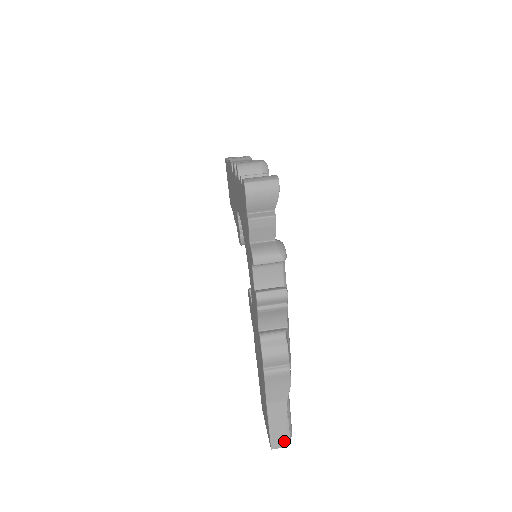
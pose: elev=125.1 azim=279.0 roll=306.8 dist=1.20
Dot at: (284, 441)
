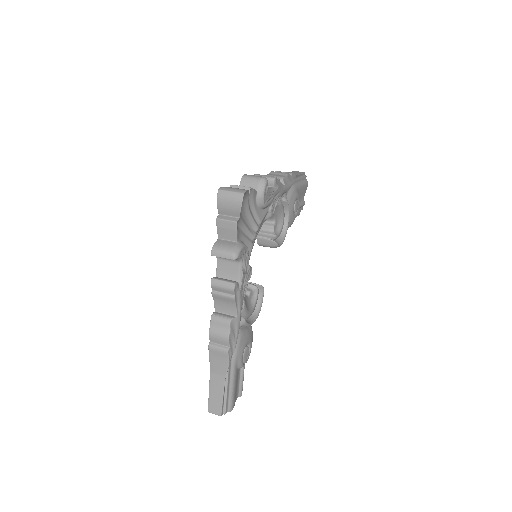
Dot at: (218, 410)
